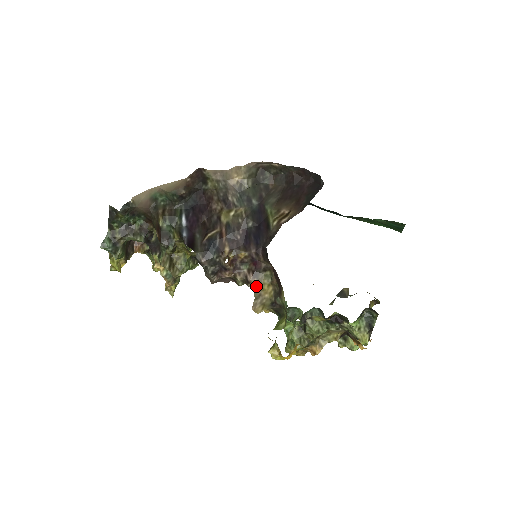
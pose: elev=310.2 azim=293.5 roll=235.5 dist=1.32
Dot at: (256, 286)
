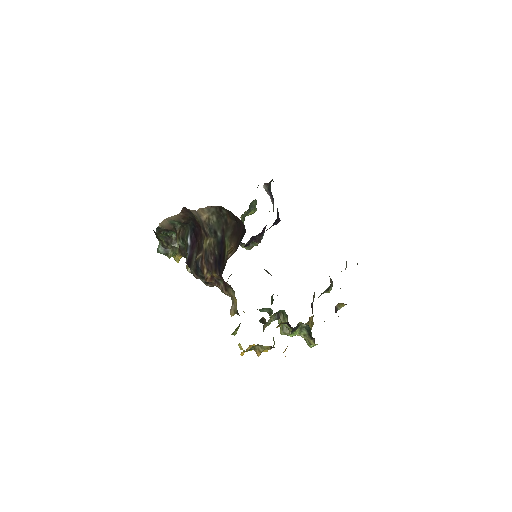
Dot at: (231, 295)
